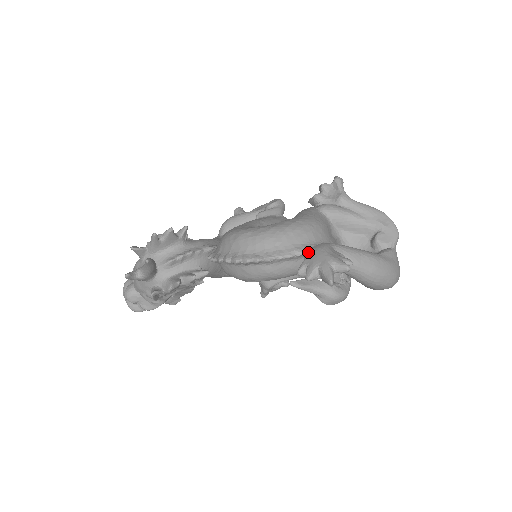
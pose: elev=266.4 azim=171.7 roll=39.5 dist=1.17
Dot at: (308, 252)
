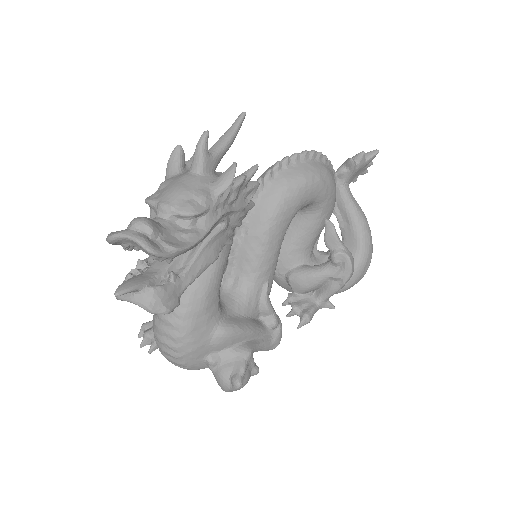
Dot at: (339, 167)
